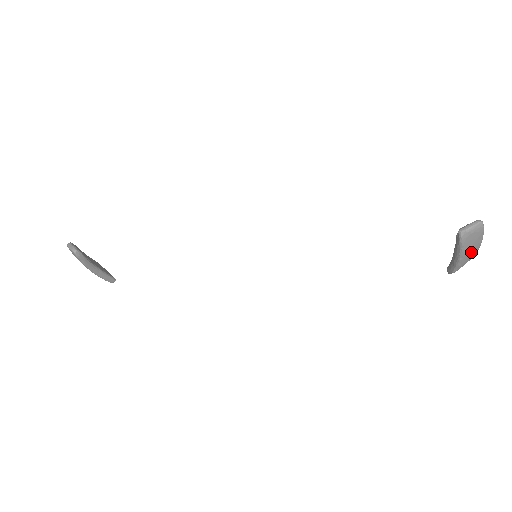
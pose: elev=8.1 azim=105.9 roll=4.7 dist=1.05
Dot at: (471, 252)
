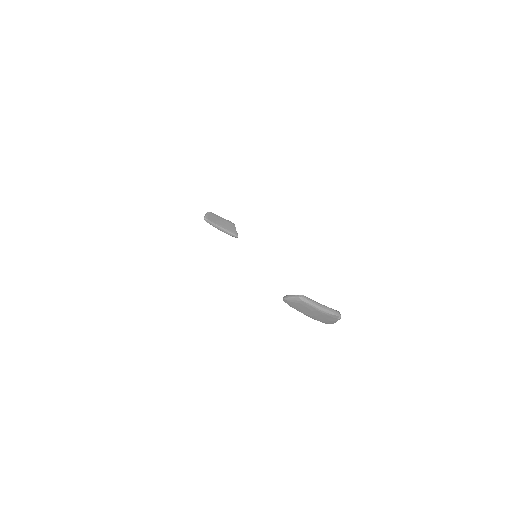
Dot at: (316, 315)
